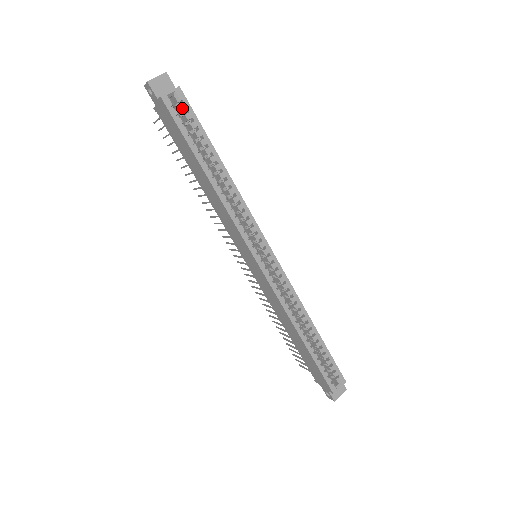
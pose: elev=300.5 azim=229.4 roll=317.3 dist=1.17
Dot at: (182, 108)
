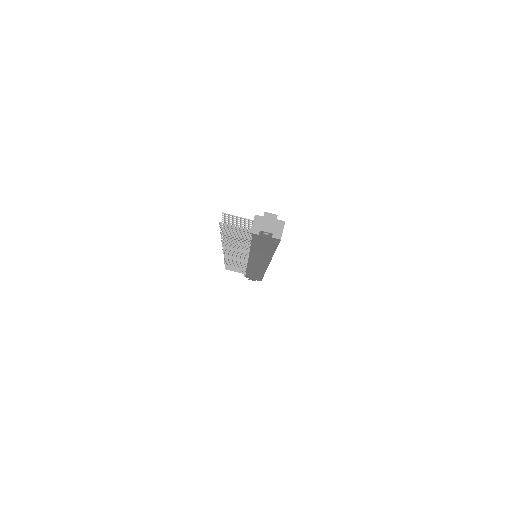
Dot at: occluded
